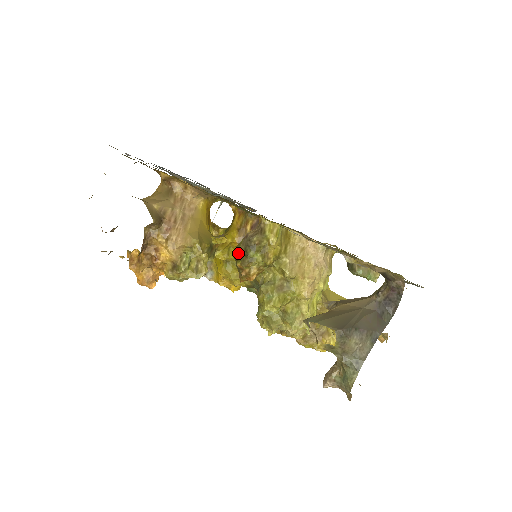
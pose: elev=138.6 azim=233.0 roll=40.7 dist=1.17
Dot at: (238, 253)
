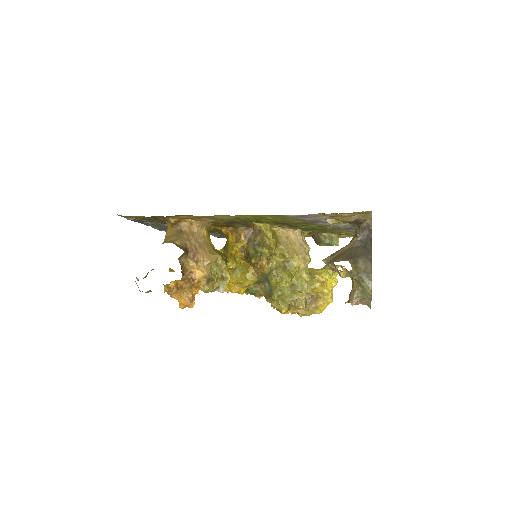
Dot at: (249, 254)
